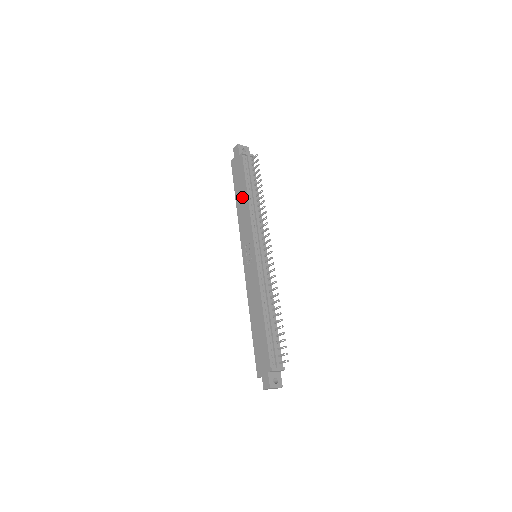
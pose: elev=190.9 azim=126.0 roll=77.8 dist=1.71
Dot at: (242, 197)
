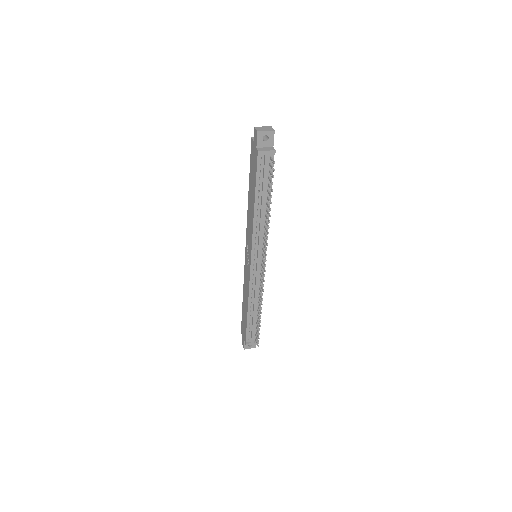
Dot at: (251, 198)
